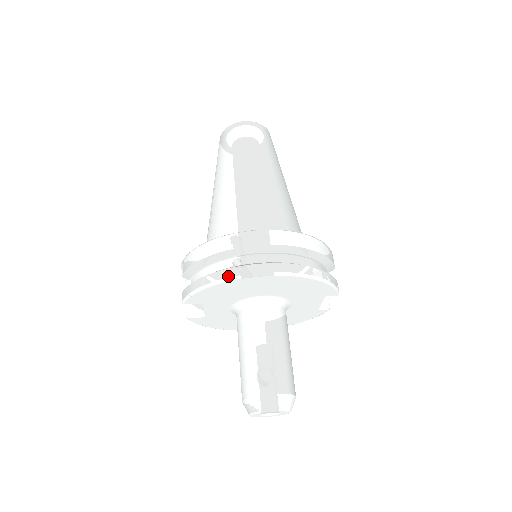
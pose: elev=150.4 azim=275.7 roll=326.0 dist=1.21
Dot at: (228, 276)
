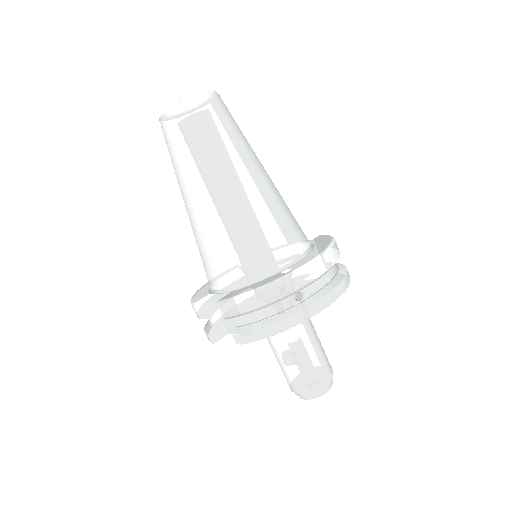
Dot at: (305, 317)
